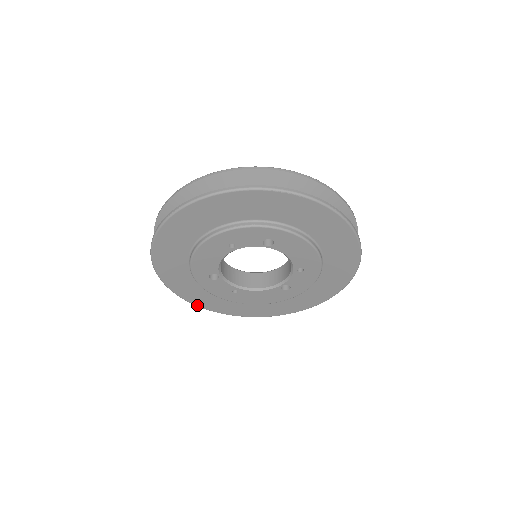
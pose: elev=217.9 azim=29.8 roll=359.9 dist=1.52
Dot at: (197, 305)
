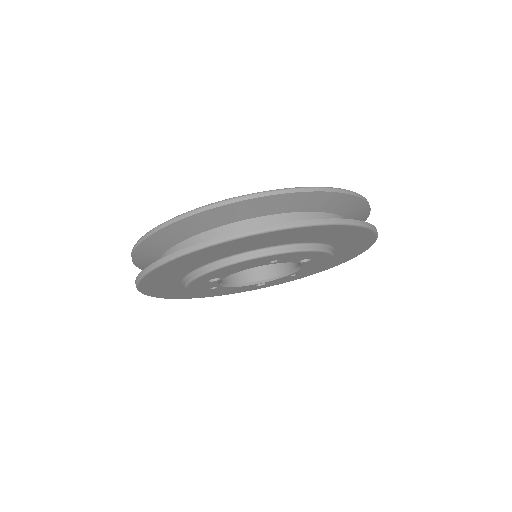
Dot at: (146, 294)
